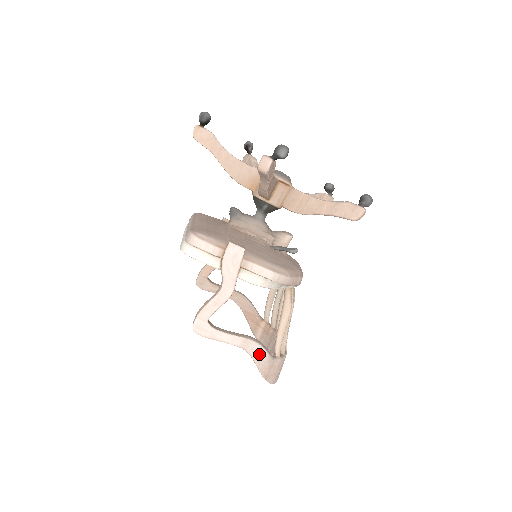
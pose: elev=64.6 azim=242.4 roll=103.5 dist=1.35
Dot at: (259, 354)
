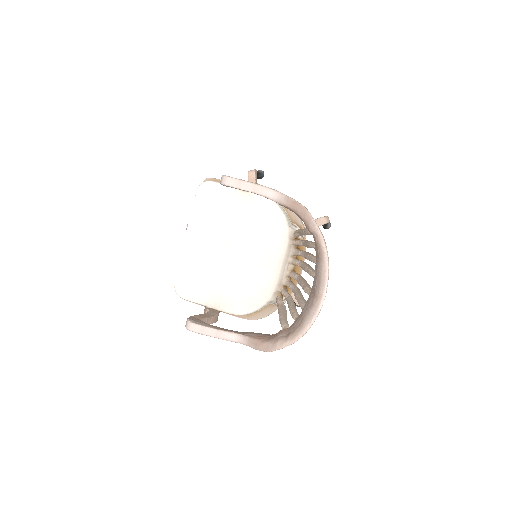
Dot at: occluded
